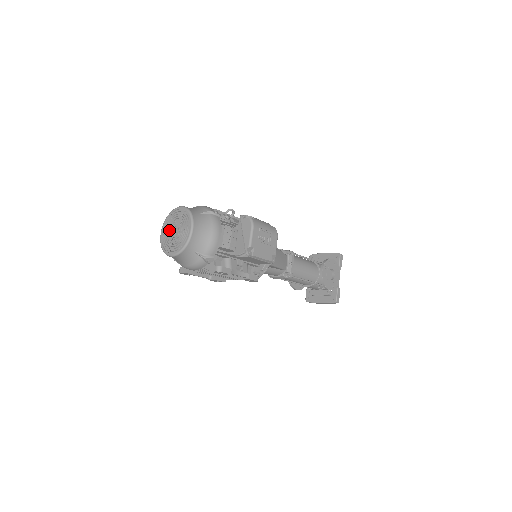
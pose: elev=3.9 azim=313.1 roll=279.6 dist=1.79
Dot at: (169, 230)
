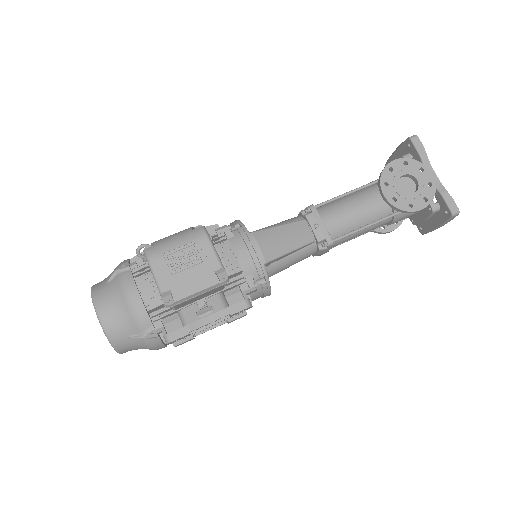
Dot at: occluded
